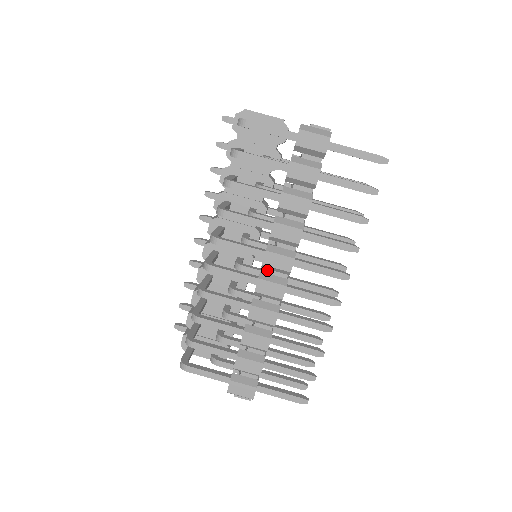
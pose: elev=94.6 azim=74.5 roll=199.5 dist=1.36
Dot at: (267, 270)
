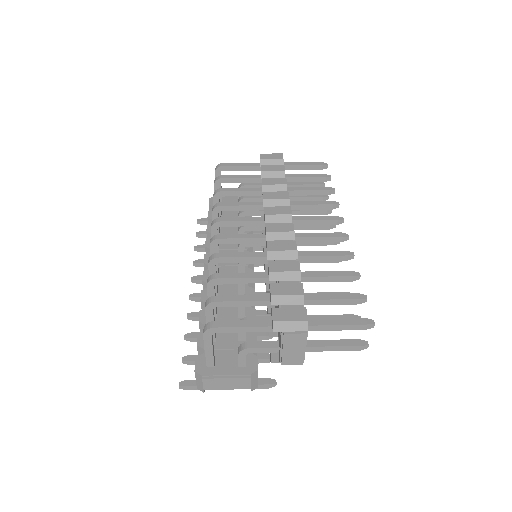
Dot at: occluded
